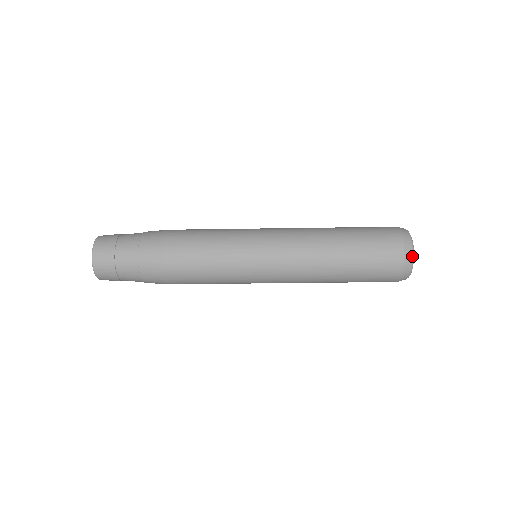
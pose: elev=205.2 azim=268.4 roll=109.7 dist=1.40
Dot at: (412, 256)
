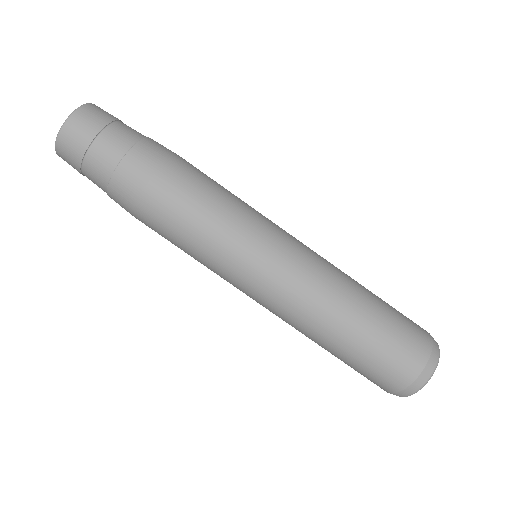
Dot at: occluded
